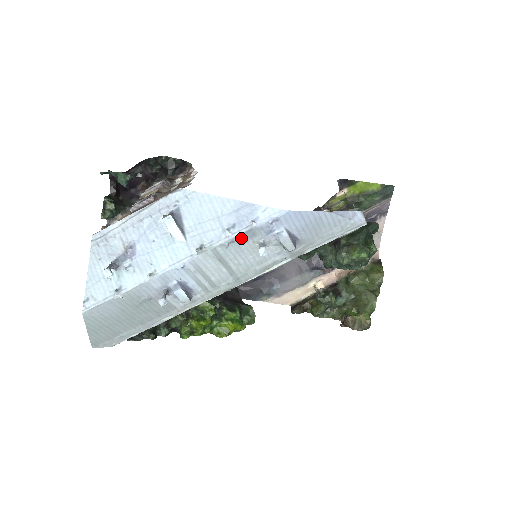
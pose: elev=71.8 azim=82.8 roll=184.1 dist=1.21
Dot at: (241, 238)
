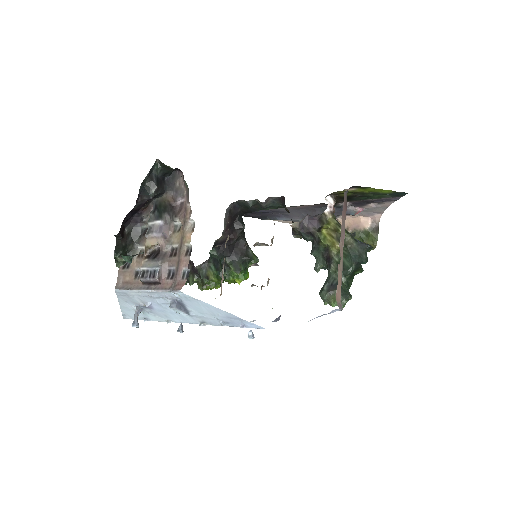
Dot at: occluded
